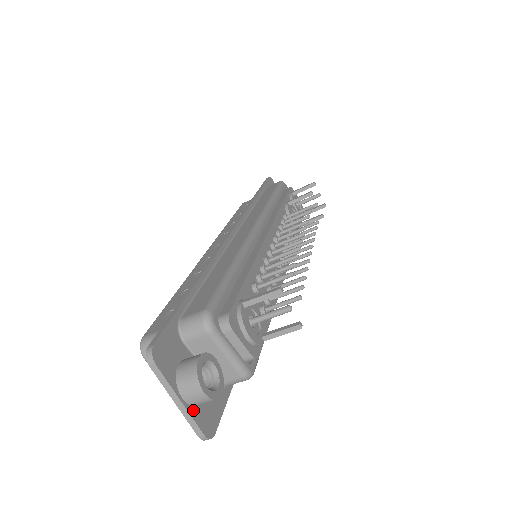
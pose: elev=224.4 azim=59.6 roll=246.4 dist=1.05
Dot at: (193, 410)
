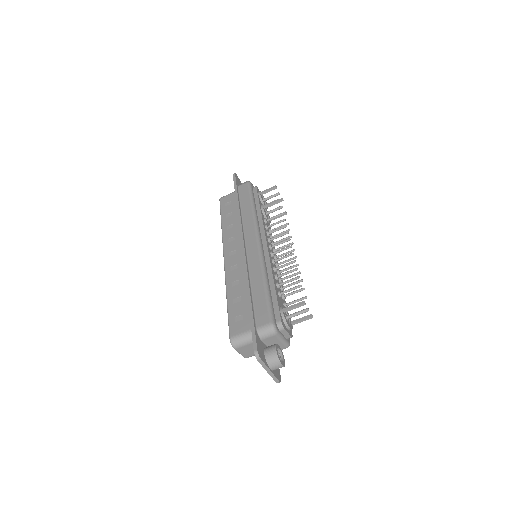
Dot at: (274, 372)
